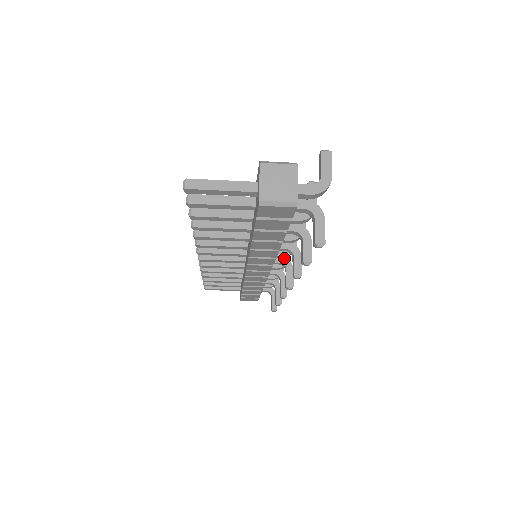
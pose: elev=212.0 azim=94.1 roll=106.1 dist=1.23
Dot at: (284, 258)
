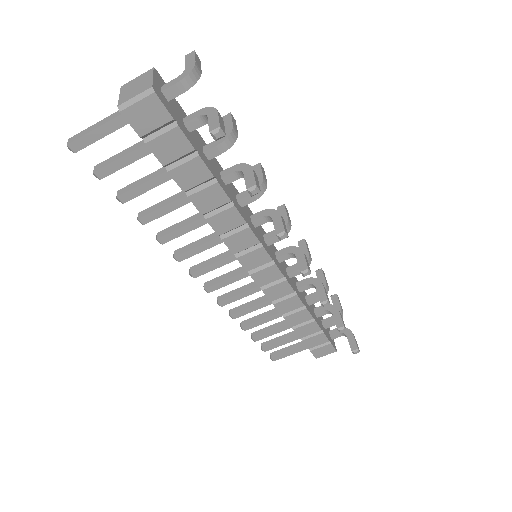
Dot at: (290, 247)
